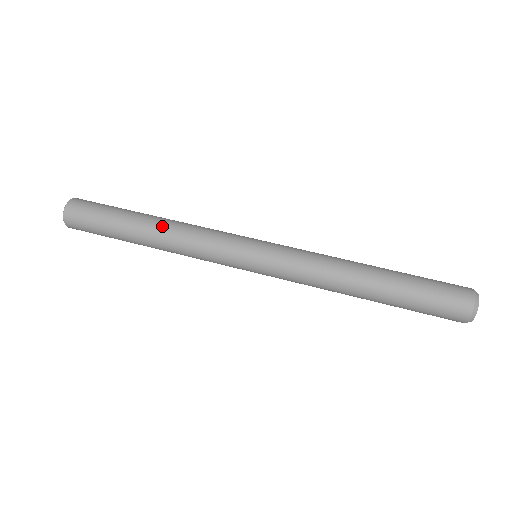
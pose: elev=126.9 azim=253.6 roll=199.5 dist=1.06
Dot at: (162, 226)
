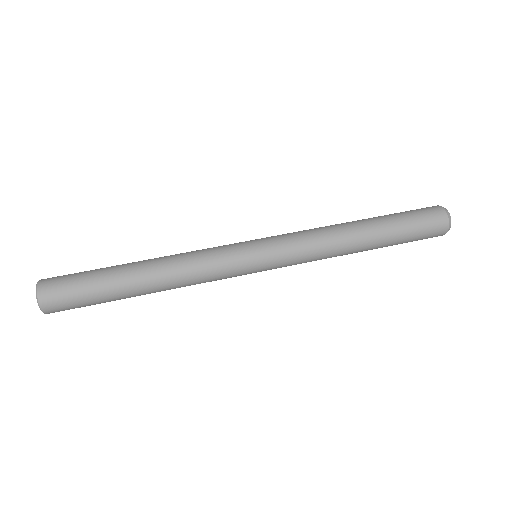
Dot at: (156, 263)
